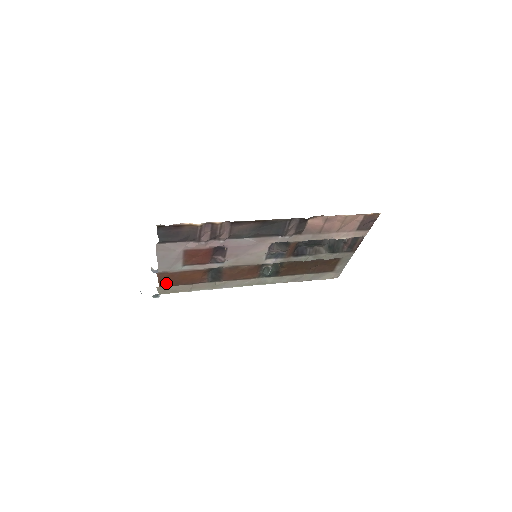
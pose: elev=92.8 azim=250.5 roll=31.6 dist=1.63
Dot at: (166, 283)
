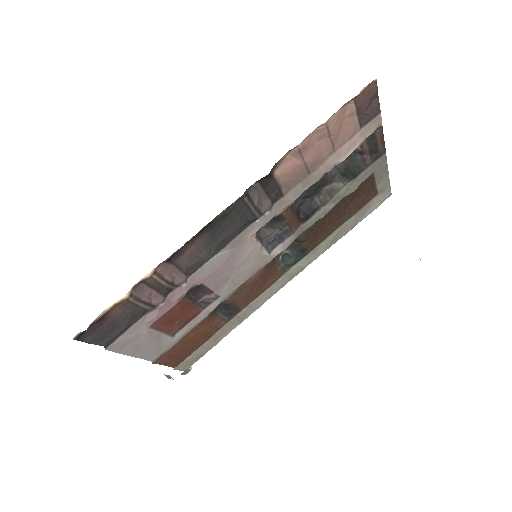
Dot at: (177, 360)
